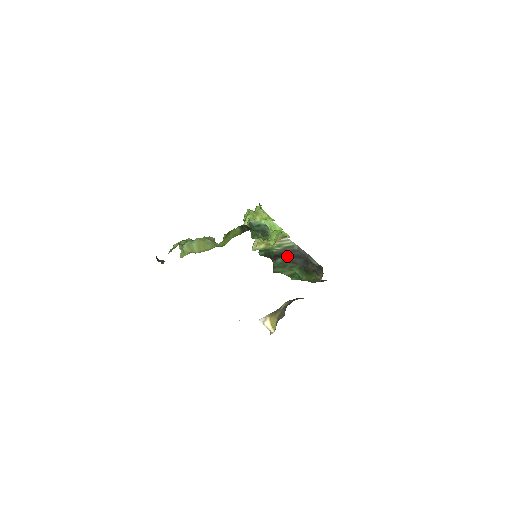
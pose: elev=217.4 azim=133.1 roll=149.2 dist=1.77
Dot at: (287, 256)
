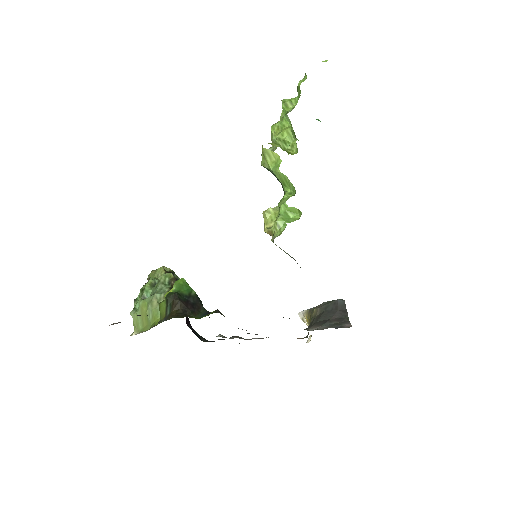
Dot at: occluded
